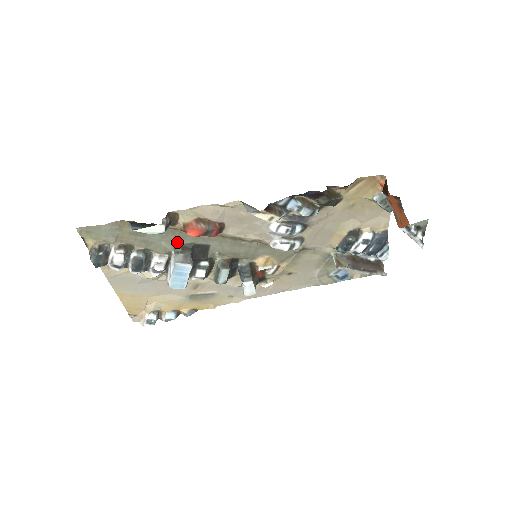
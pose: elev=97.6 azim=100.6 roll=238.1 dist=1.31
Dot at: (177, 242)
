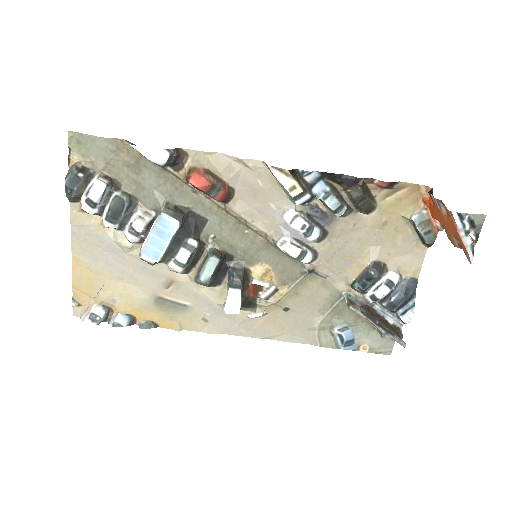
Dot at: (172, 198)
